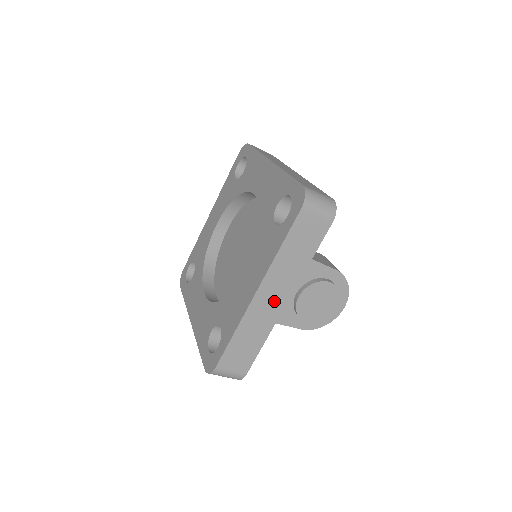
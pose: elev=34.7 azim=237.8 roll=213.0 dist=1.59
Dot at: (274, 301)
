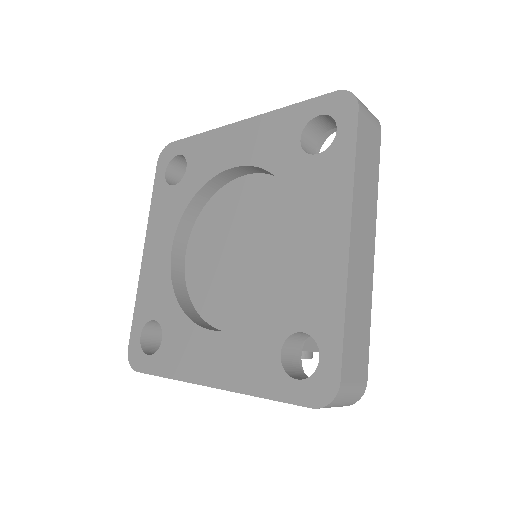
Dot at: occluded
